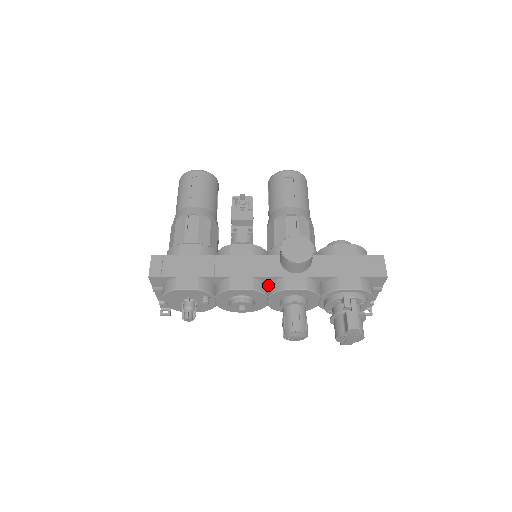
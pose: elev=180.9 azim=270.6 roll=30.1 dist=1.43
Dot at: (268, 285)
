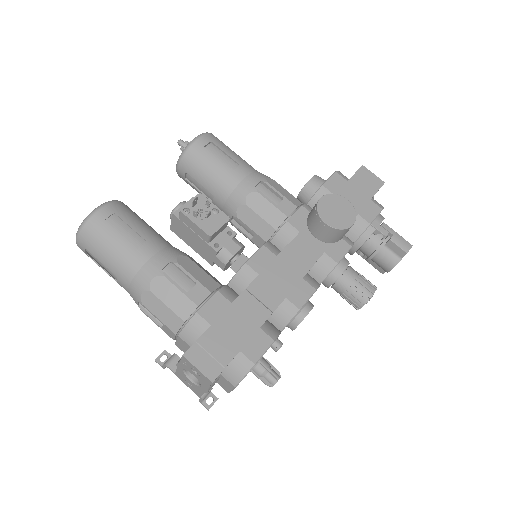
Dot at: (309, 274)
